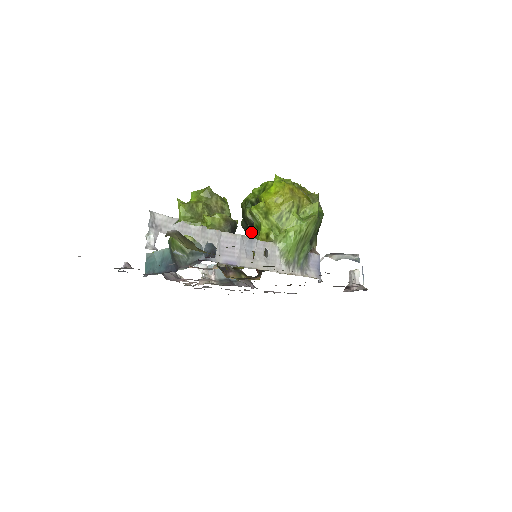
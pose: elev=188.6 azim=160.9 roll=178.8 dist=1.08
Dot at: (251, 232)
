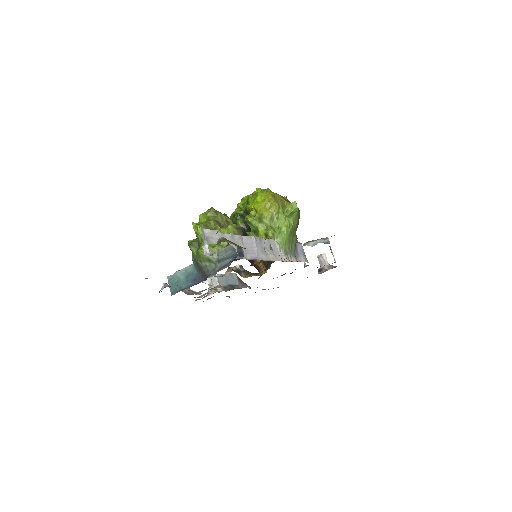
Dot at: occluded
